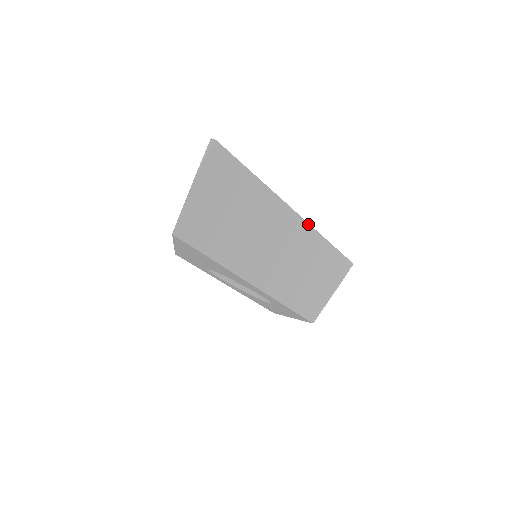
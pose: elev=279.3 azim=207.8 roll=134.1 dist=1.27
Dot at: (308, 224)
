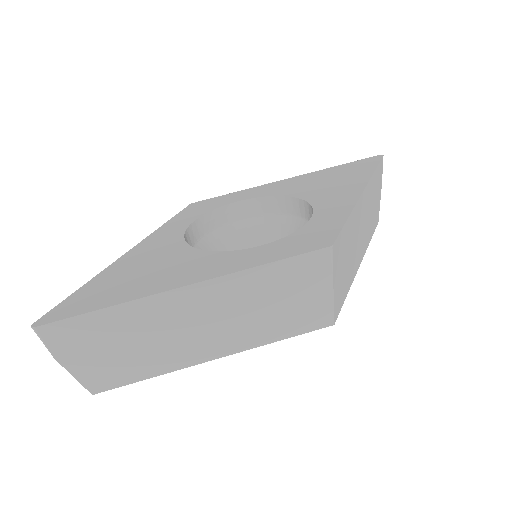
Dot at: (213, 279)
